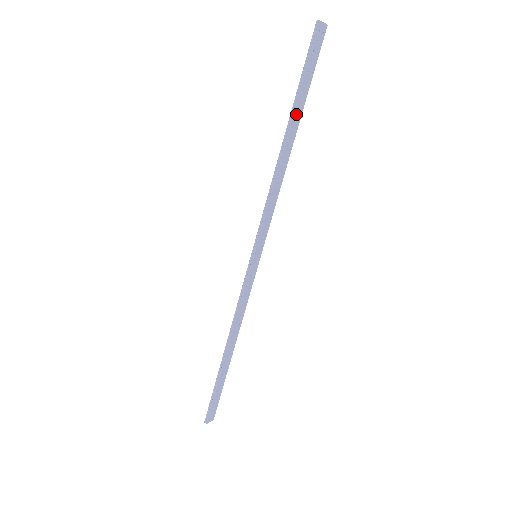
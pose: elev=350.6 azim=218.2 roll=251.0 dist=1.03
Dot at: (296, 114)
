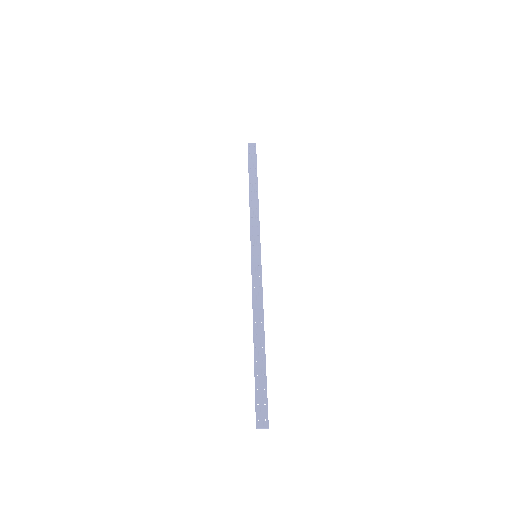
Dot at: (258, 359)
